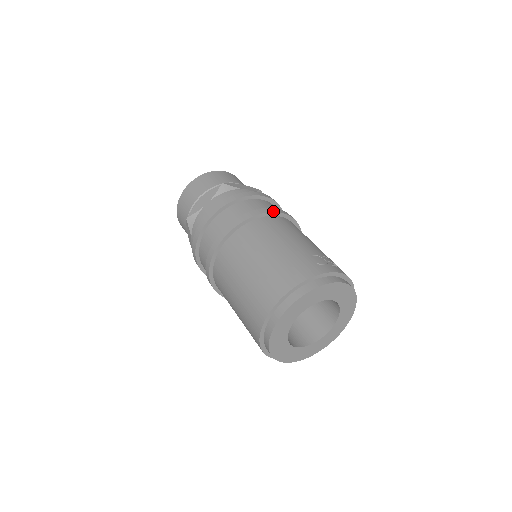
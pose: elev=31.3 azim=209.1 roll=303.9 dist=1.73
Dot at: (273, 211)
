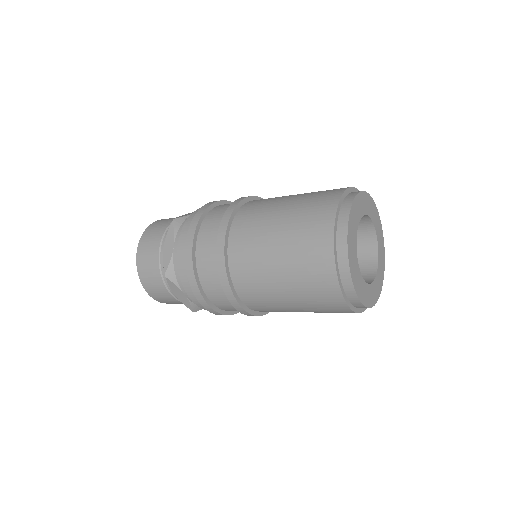
Dot at: occluded
